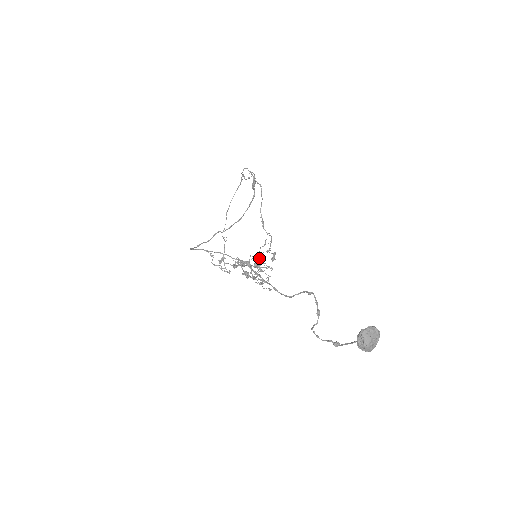
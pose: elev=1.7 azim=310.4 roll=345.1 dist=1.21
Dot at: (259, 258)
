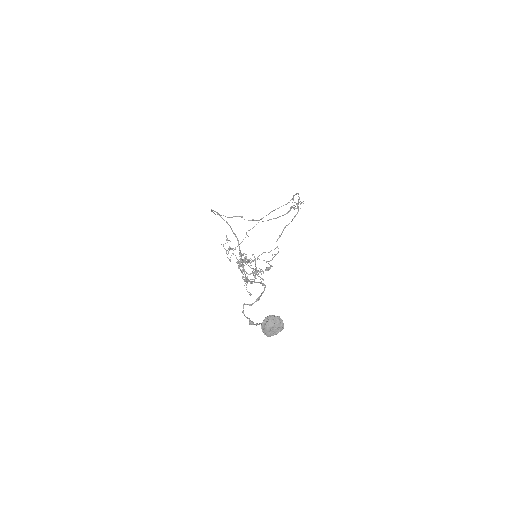
Dot at: occluded
